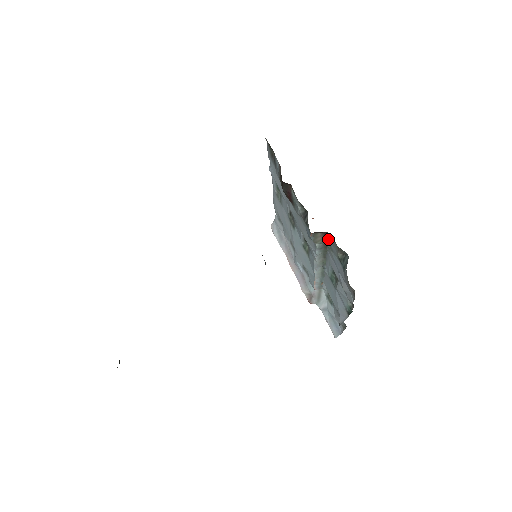
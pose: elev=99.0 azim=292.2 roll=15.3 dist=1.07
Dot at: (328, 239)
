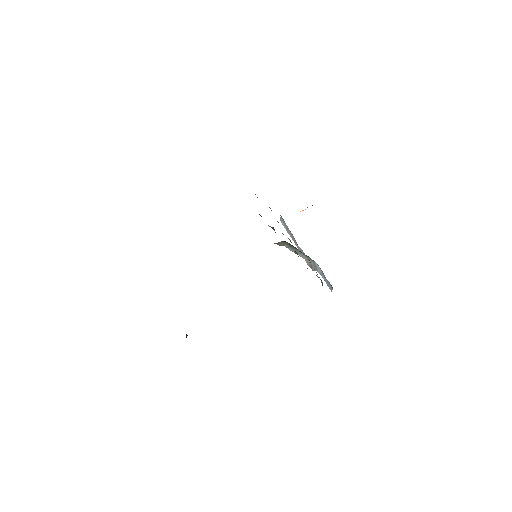
Dot at: (288, 243)
